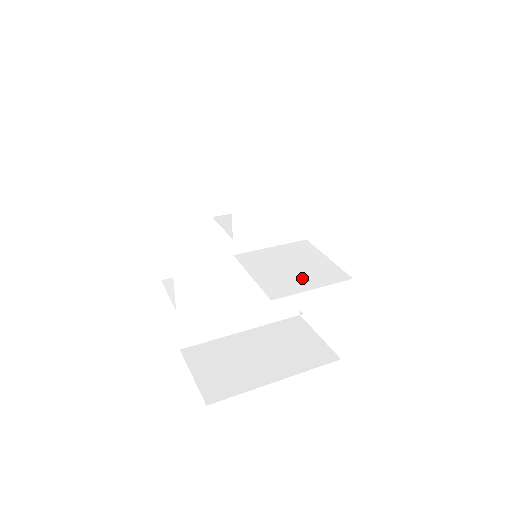
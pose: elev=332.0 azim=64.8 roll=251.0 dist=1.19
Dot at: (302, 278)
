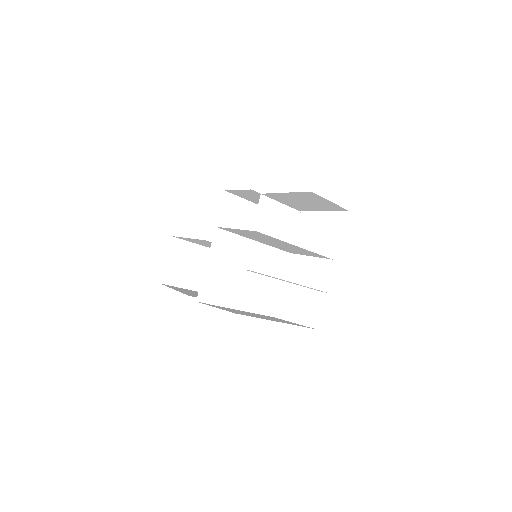
Dot at: (303, 250)
